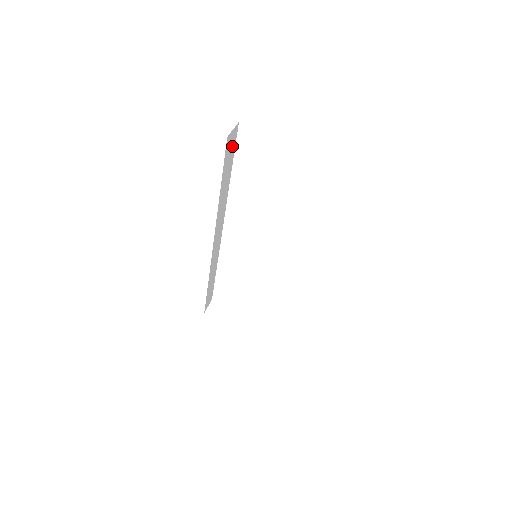
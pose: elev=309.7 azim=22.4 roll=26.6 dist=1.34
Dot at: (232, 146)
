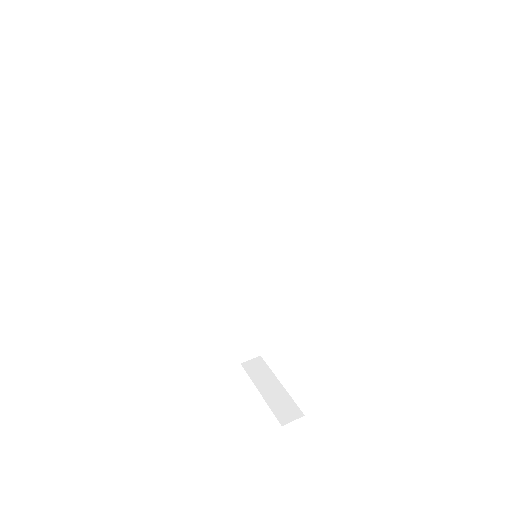
Dot at: (220, 84)
